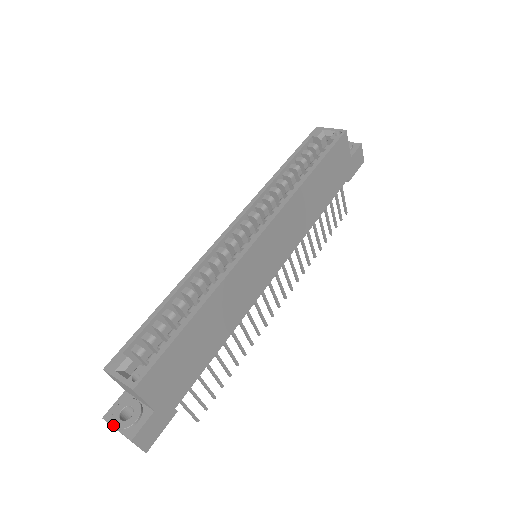
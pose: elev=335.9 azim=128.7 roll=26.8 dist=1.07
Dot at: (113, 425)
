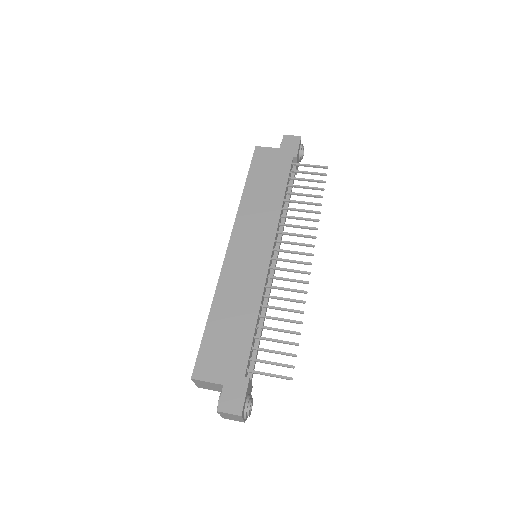
Dot at: (220, 415)
